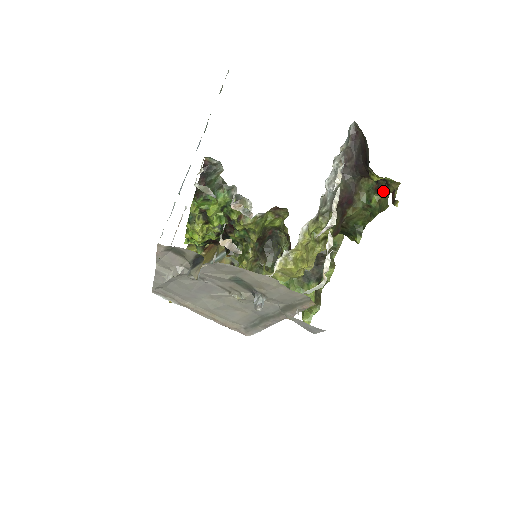
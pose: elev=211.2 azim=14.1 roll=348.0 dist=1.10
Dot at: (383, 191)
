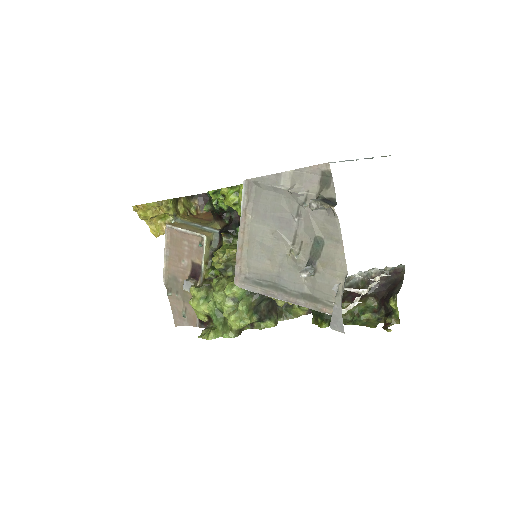
Dot at: (378, 317)
